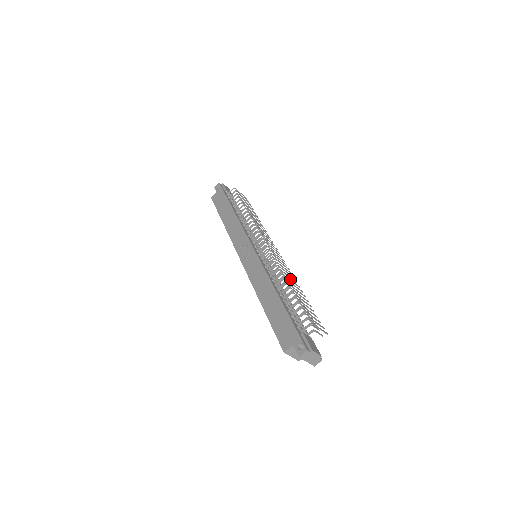
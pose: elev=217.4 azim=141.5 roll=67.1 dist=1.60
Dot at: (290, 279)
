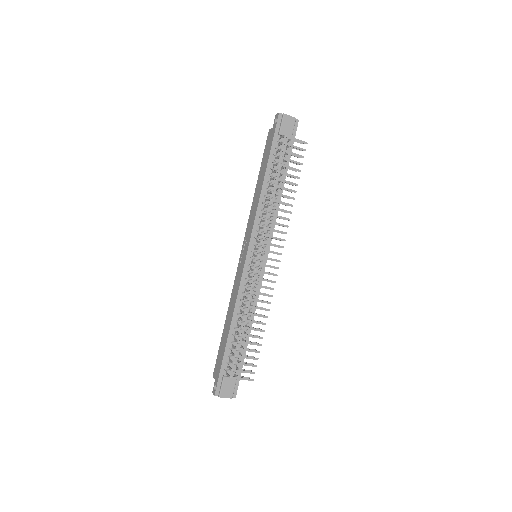
Dot at: (254, 313)
